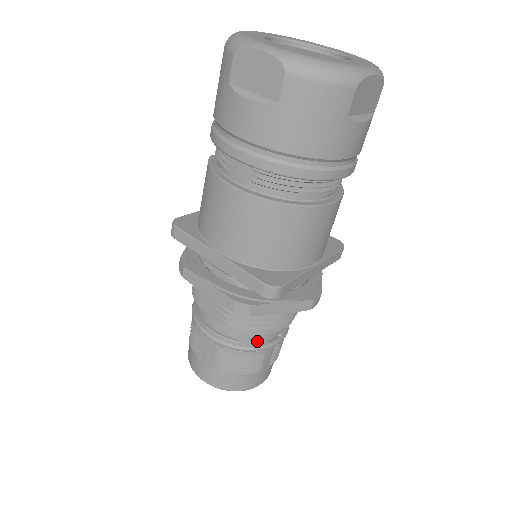
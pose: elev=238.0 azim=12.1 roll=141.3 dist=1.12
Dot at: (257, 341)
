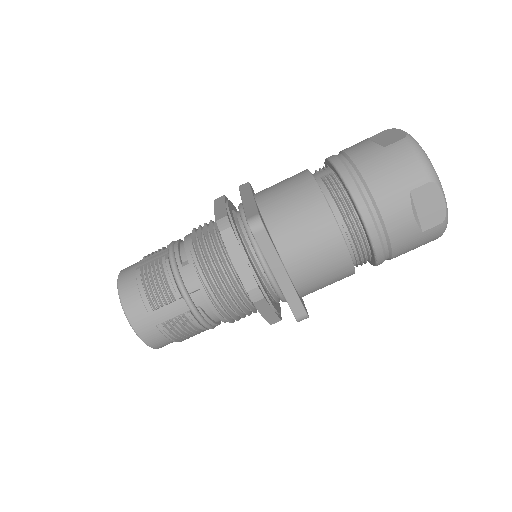
Dot at: (189, 278)
